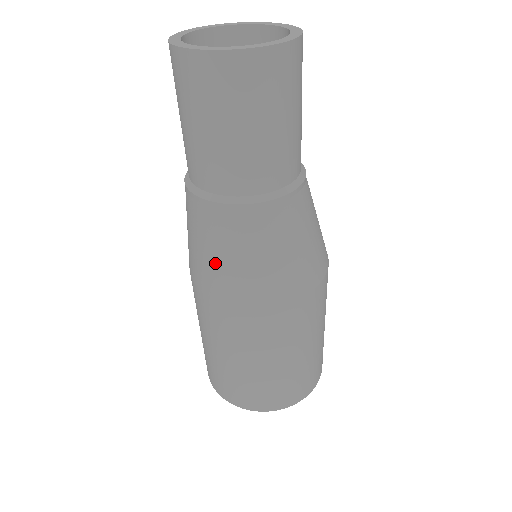
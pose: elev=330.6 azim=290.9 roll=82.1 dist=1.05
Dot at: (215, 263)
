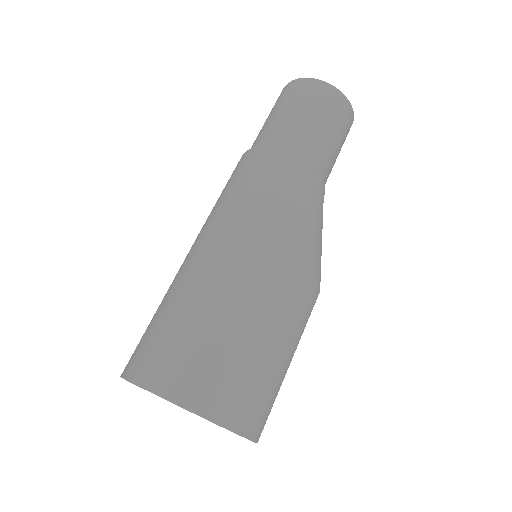
Dot at: occluded
